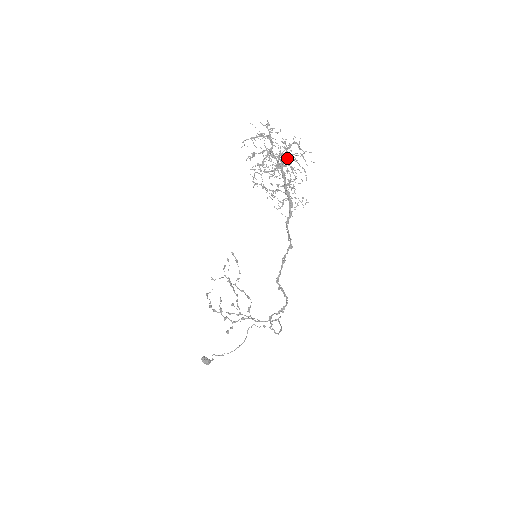
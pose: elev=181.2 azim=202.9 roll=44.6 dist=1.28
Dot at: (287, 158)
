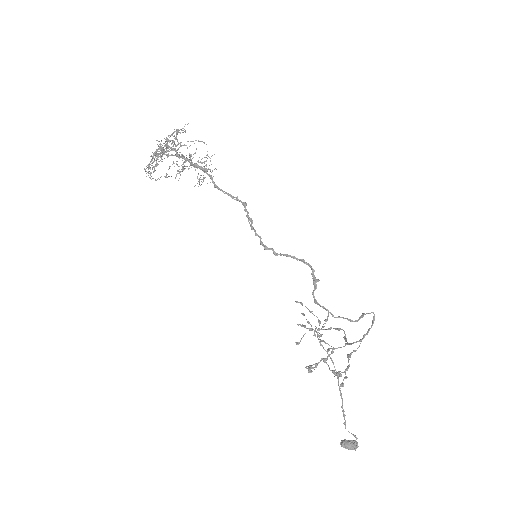
Dot at: (176, 146)
